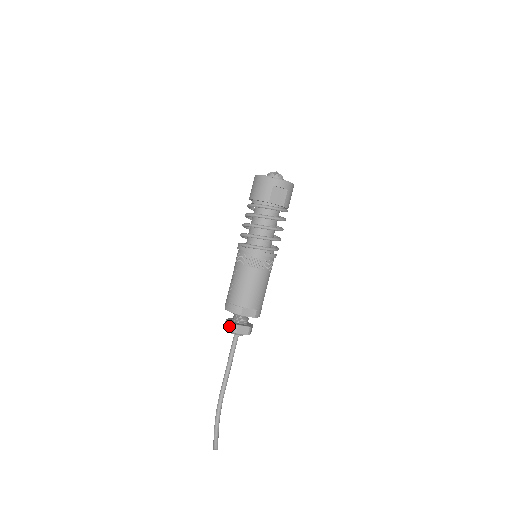
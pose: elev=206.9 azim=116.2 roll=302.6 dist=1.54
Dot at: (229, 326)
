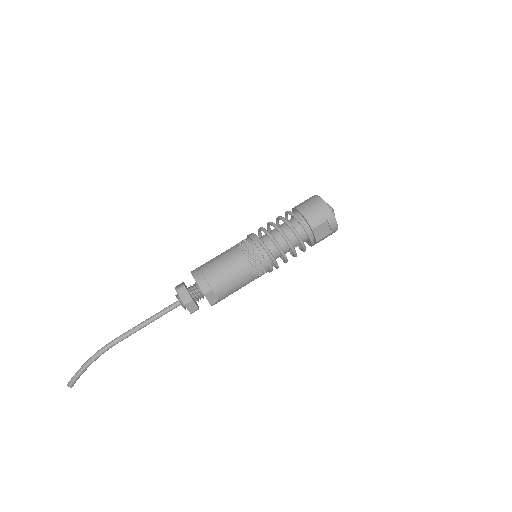
Dot at: (183, 293)
